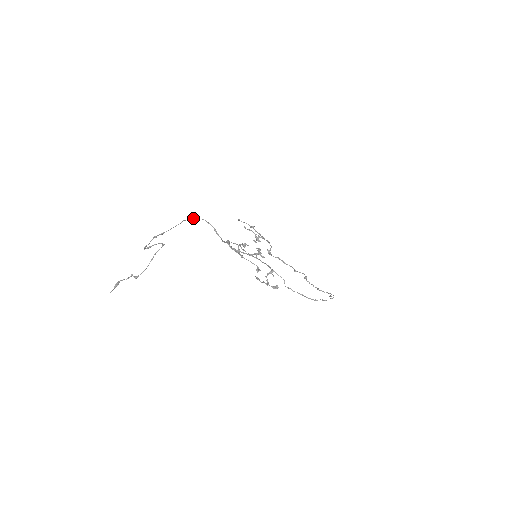
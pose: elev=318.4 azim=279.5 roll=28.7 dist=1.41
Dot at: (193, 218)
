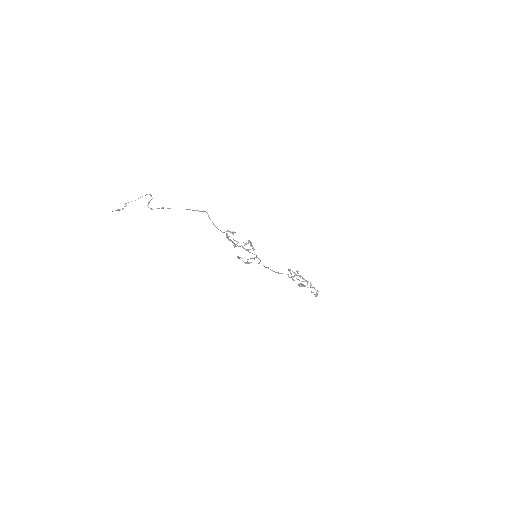
Dot at: (199, 211)
